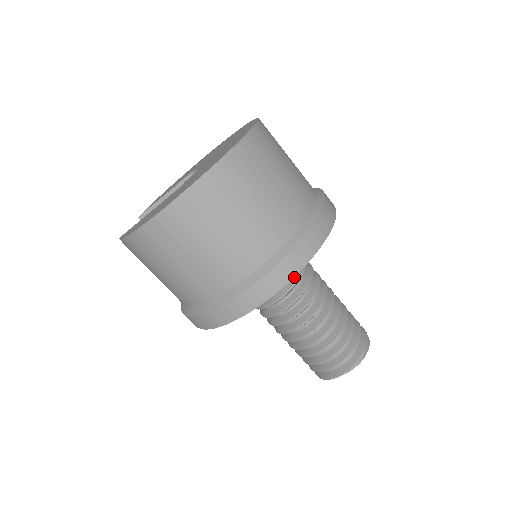
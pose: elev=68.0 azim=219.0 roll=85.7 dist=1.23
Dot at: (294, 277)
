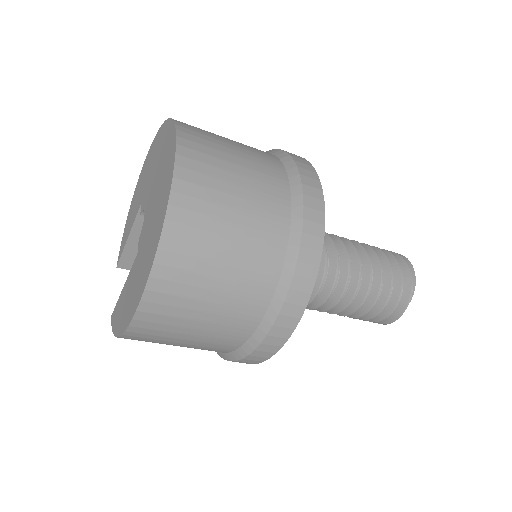
Dot at: occluded
